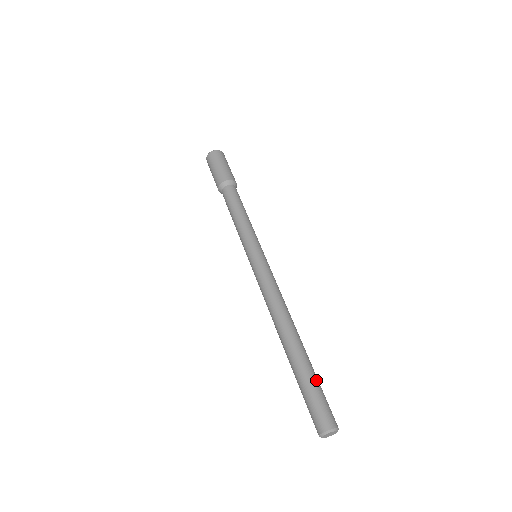
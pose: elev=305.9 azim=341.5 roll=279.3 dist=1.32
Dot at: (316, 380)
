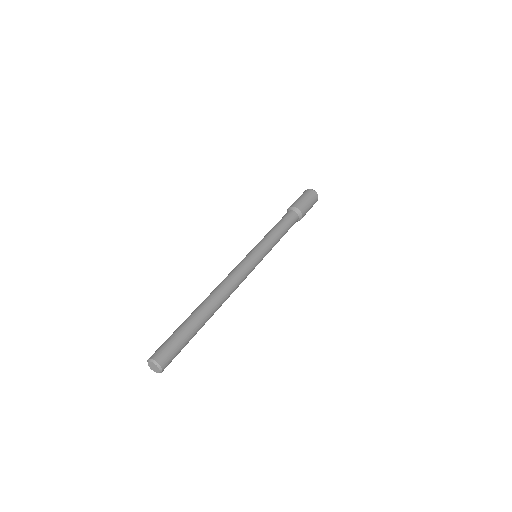
Dot at: occluded
